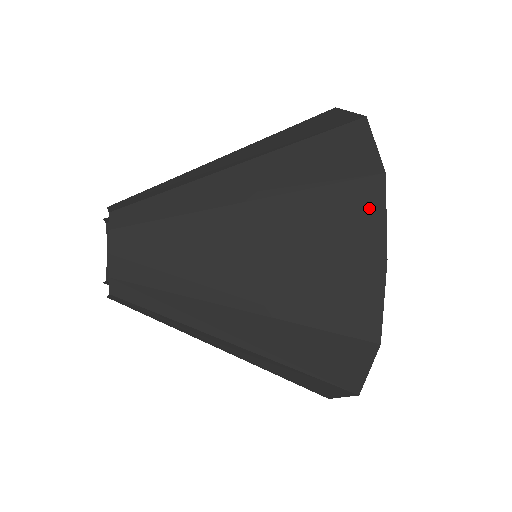
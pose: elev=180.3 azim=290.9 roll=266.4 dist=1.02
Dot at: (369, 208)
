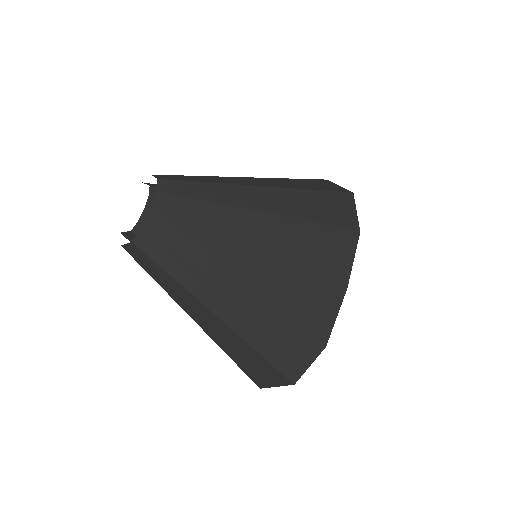
Dot at: (345, 250)
